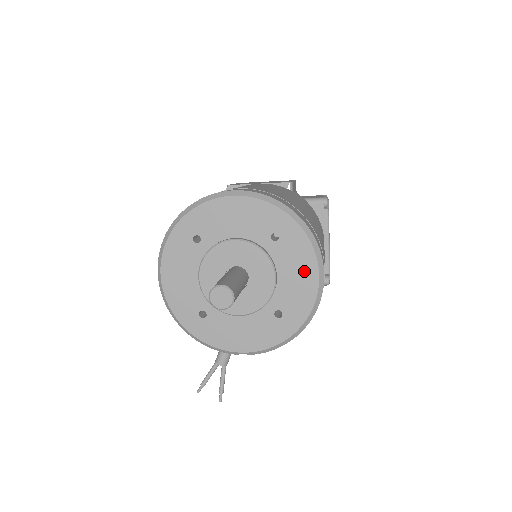
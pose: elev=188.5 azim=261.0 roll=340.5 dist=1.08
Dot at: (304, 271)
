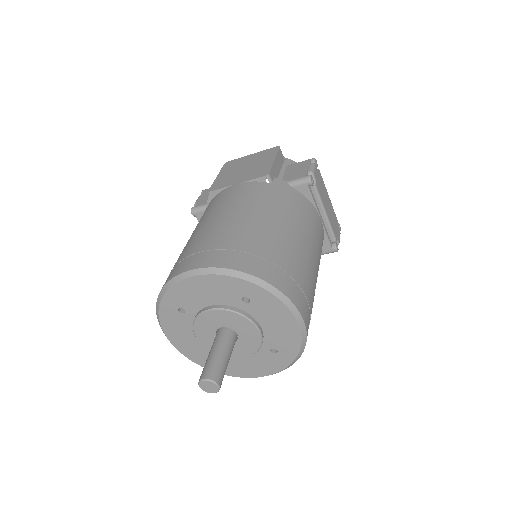
Dot at: (282, 320)
